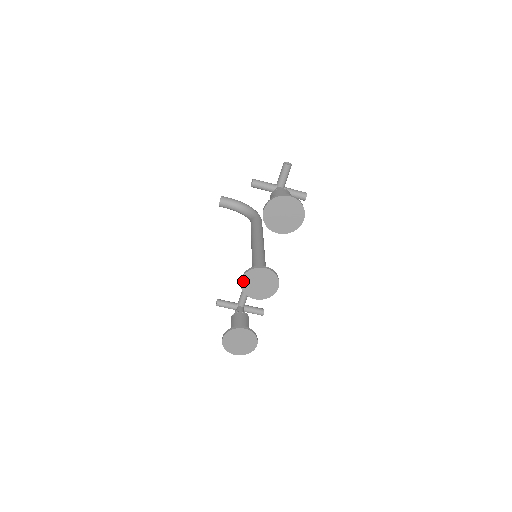
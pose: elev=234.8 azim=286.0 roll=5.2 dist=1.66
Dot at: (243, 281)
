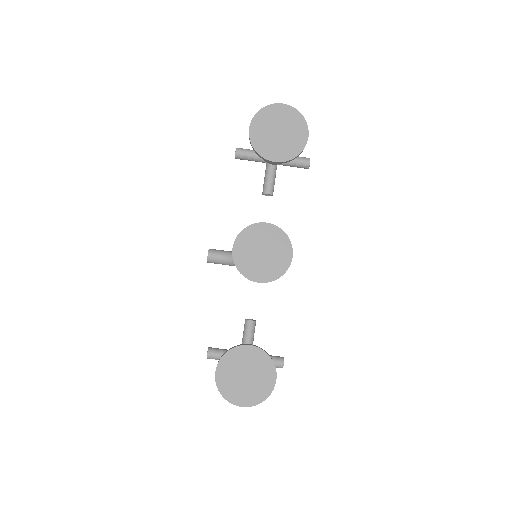
Dot at: (235, 251)
